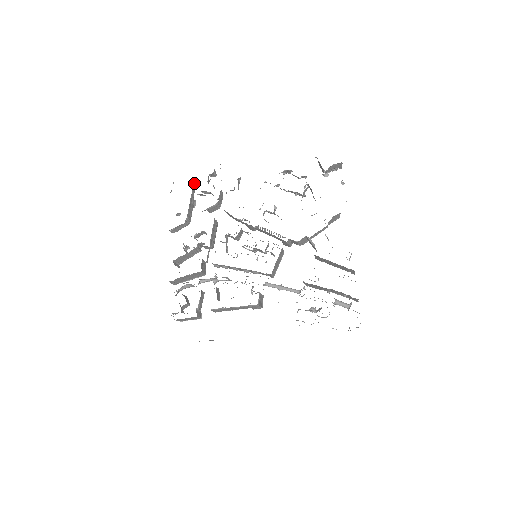
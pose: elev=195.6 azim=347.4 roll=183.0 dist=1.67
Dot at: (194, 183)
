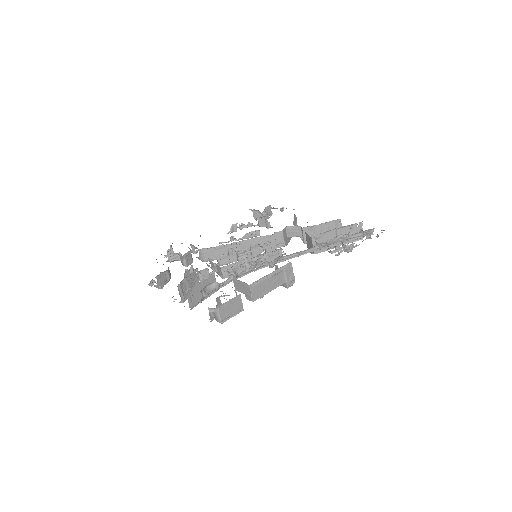
Dot at: occluded
